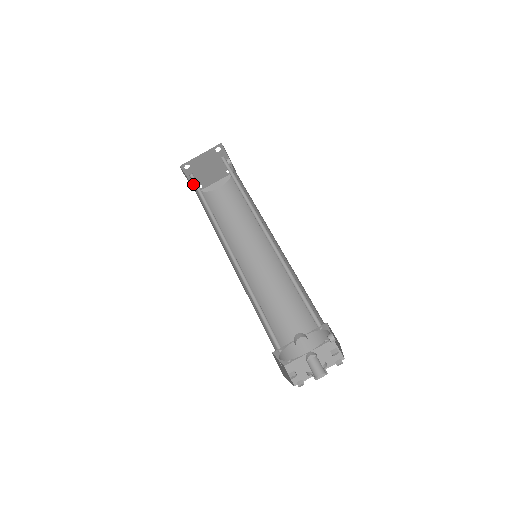
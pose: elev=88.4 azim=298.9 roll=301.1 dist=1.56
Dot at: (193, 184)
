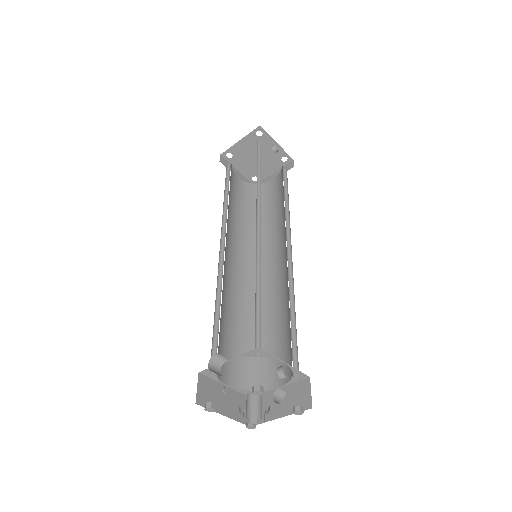
Dot at: (245, 176)
